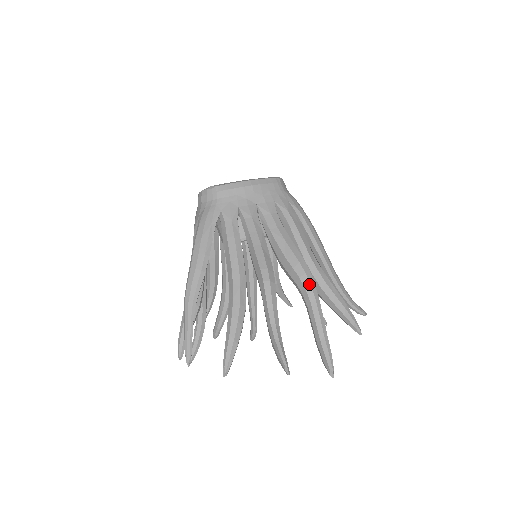
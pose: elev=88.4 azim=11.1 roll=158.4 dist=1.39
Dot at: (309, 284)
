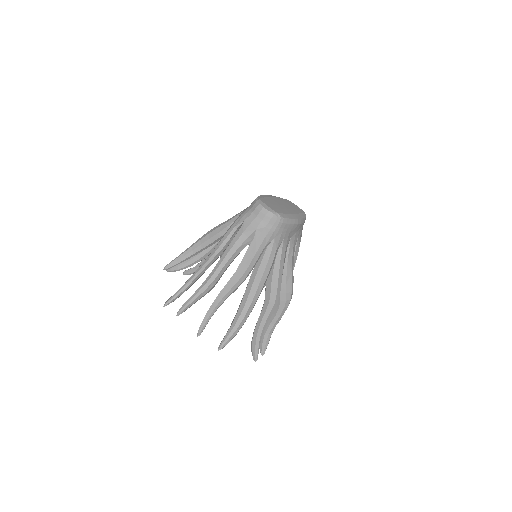
Dot at: occluded
